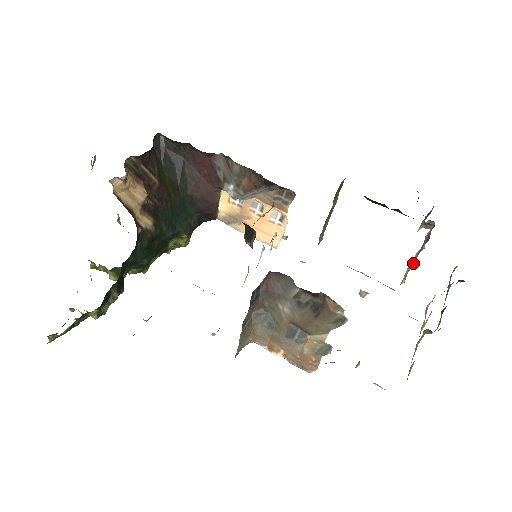
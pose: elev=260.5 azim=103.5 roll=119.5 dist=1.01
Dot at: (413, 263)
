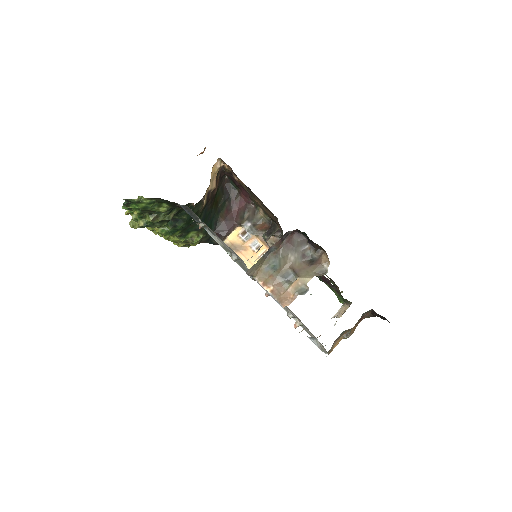
Dot at: occluded
